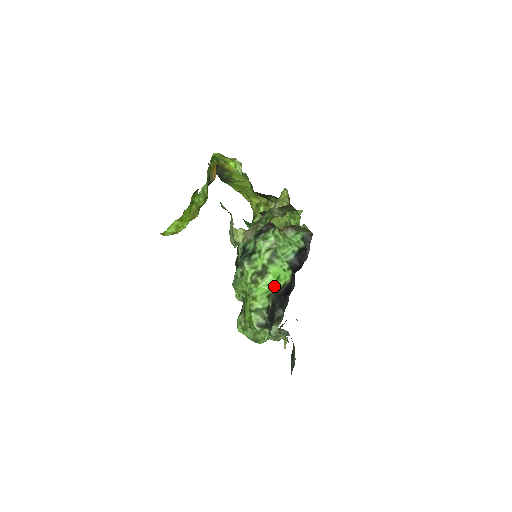
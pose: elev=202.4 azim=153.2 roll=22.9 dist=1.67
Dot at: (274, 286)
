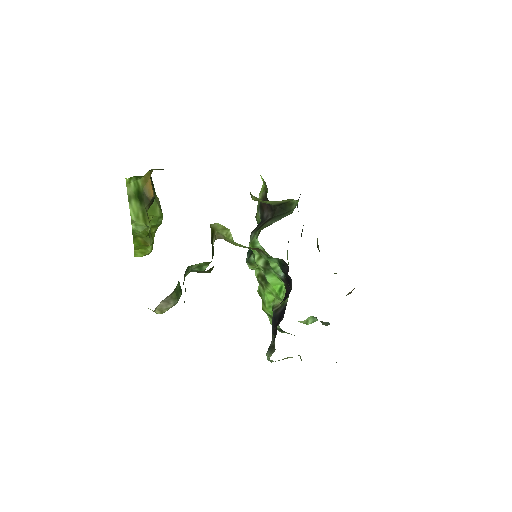
Dot at: (278, 297)
